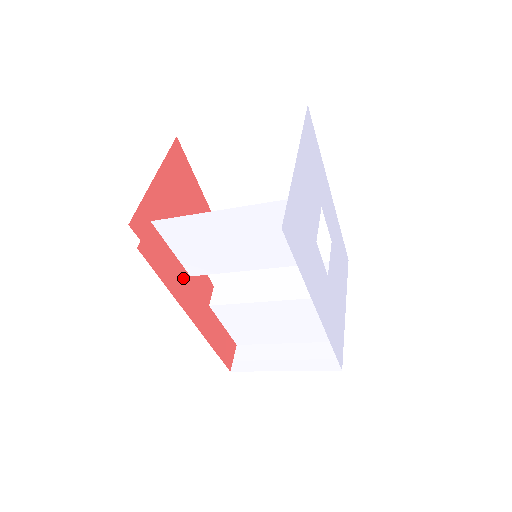
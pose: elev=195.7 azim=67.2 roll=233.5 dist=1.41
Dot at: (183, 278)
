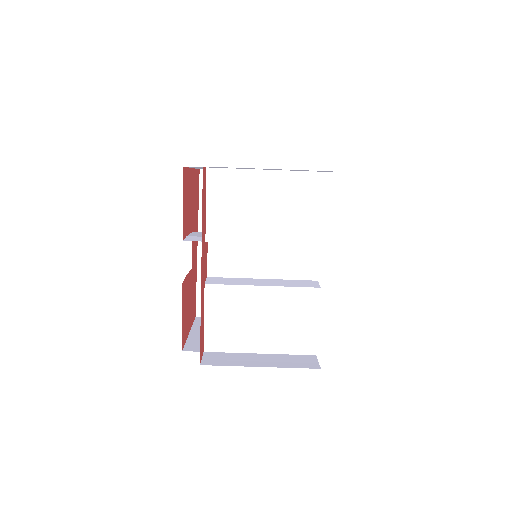
Dot at: (204, 234)
